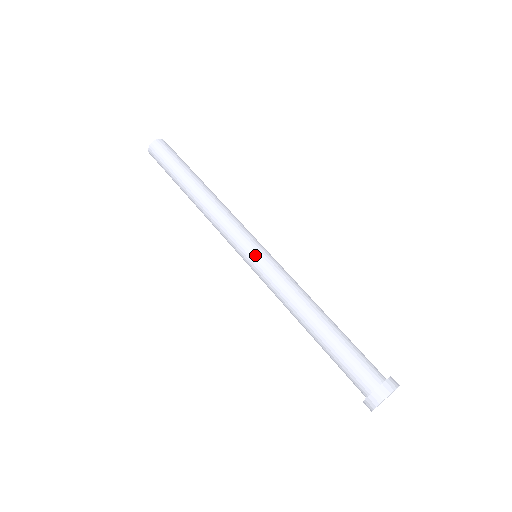
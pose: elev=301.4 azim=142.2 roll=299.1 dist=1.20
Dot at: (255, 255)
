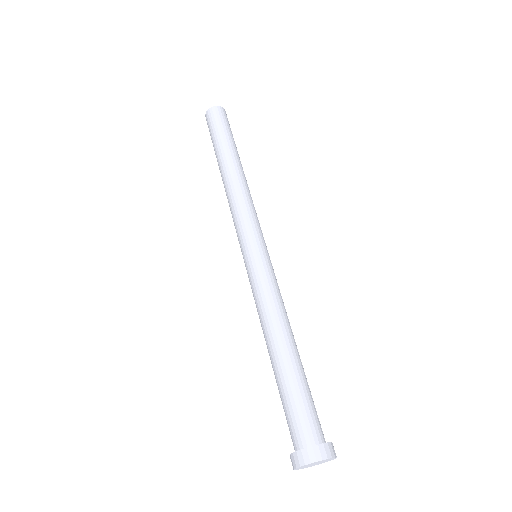
Dot at: (262, 252)
